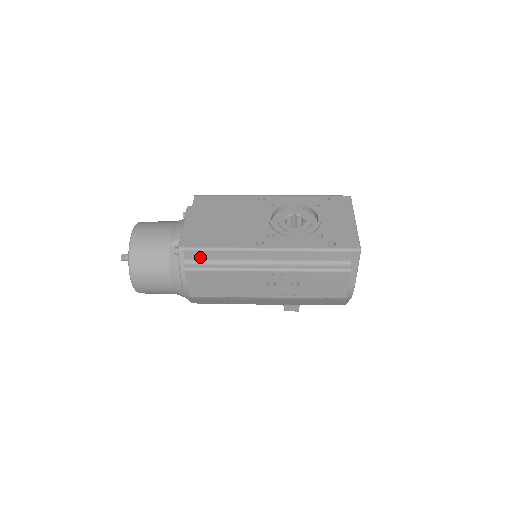
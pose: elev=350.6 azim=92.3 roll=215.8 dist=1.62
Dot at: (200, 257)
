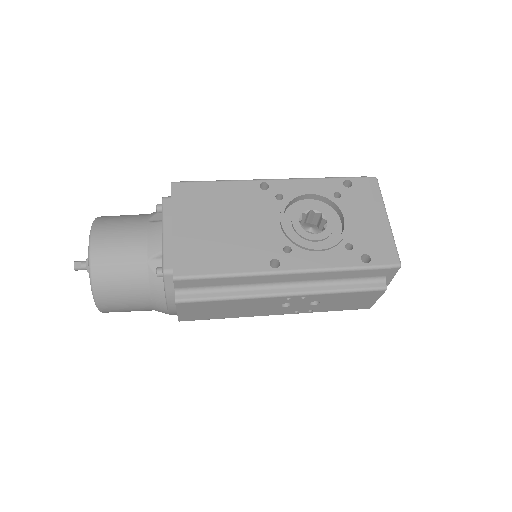
Dot at: (195, 285)
